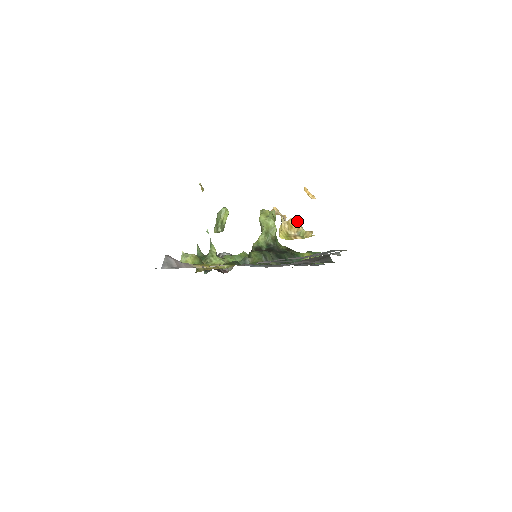
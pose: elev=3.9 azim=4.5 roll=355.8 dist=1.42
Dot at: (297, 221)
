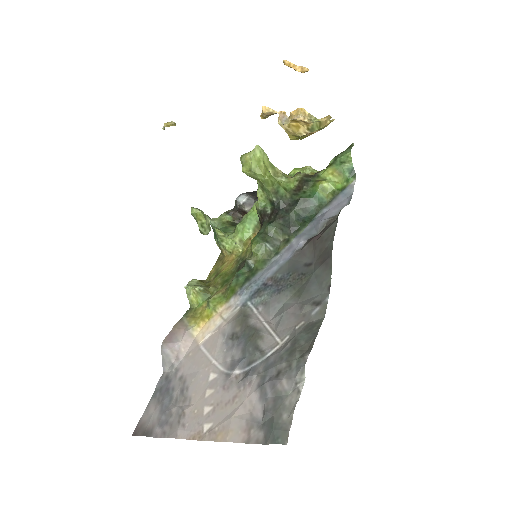
Dot at: (300, 118)
